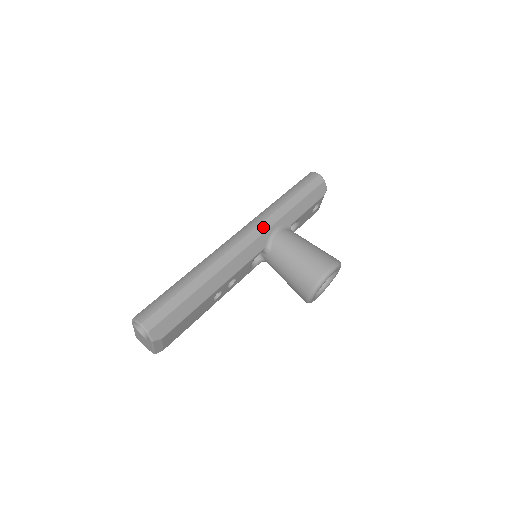
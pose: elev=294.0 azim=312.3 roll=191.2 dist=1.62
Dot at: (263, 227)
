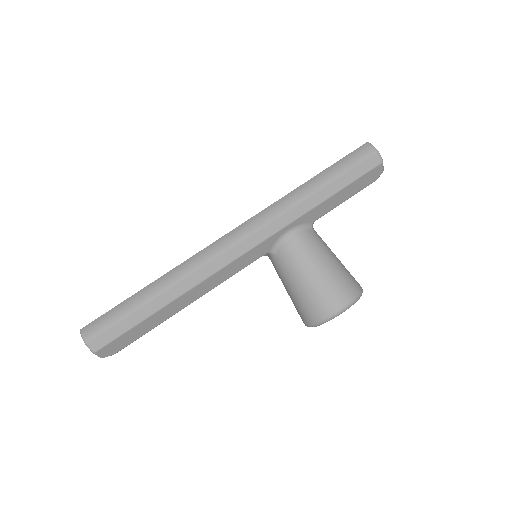
Dot at: (270, 229)
